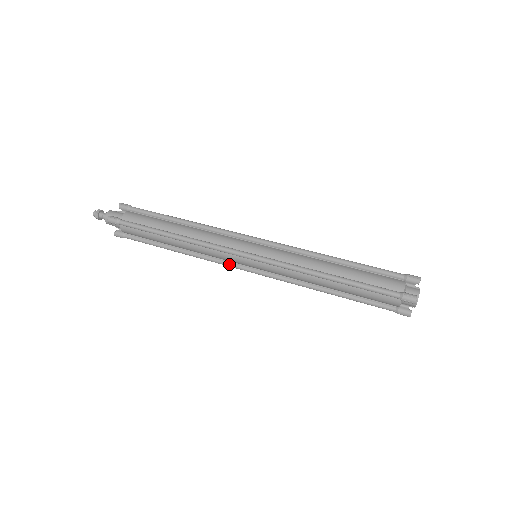
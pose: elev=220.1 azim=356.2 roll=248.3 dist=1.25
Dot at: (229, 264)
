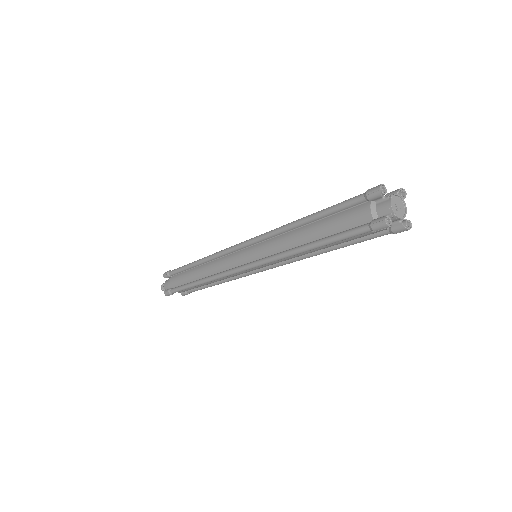
Dot at: (248, 274)
